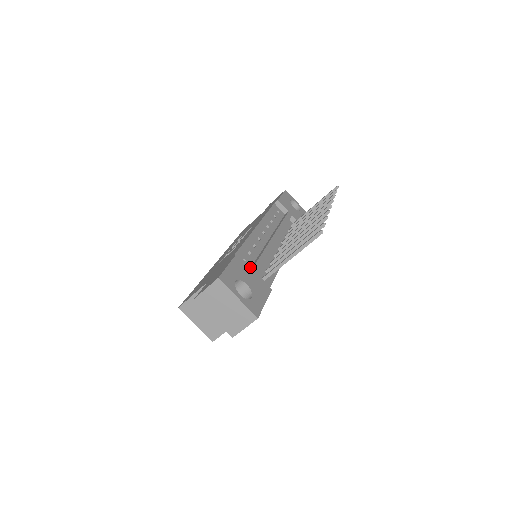
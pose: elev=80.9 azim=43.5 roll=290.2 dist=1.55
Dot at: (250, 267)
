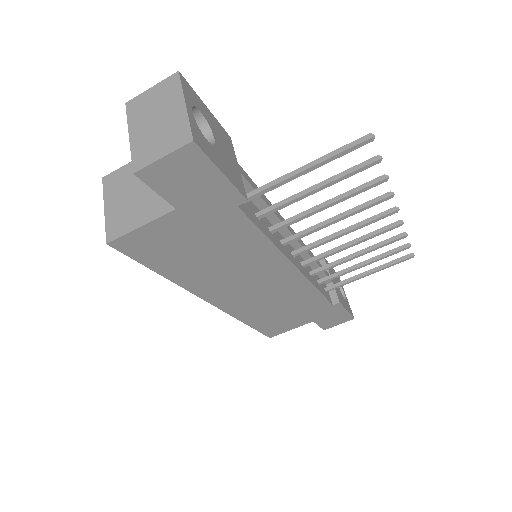
Dot at: (236, 159)
